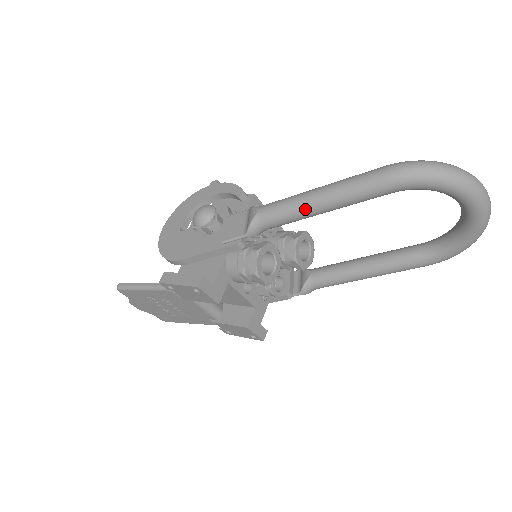
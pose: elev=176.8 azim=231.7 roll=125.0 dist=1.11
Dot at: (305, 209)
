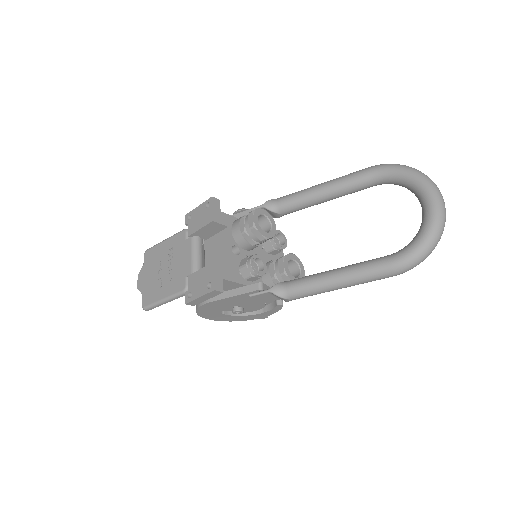
Dot at: (310, 188)
